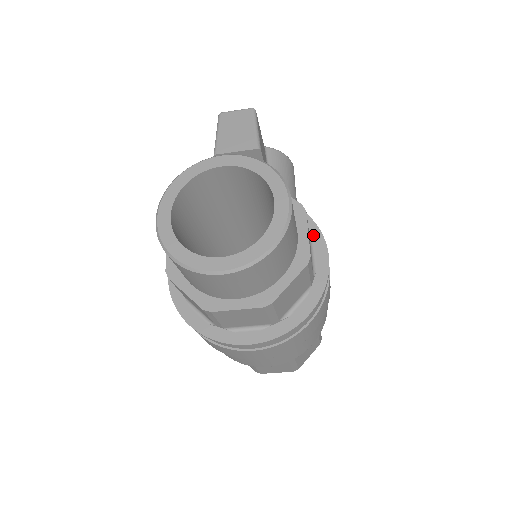
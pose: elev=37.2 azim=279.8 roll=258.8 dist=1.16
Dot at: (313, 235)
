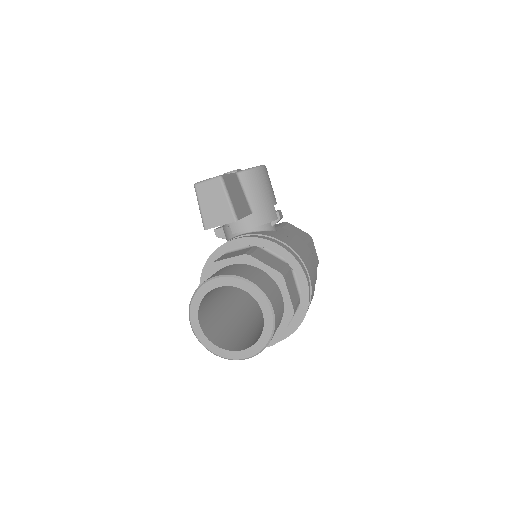
Dot at: (293, 266)
